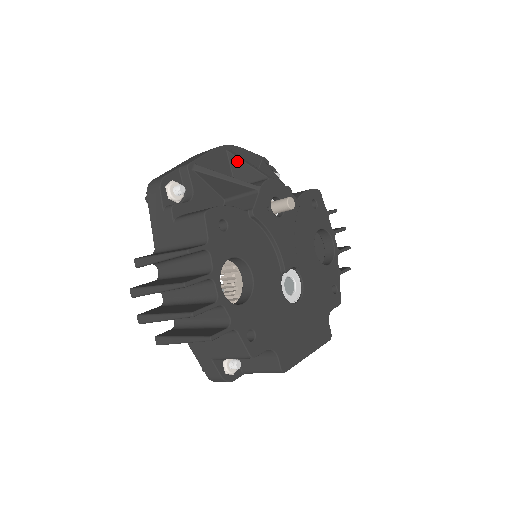
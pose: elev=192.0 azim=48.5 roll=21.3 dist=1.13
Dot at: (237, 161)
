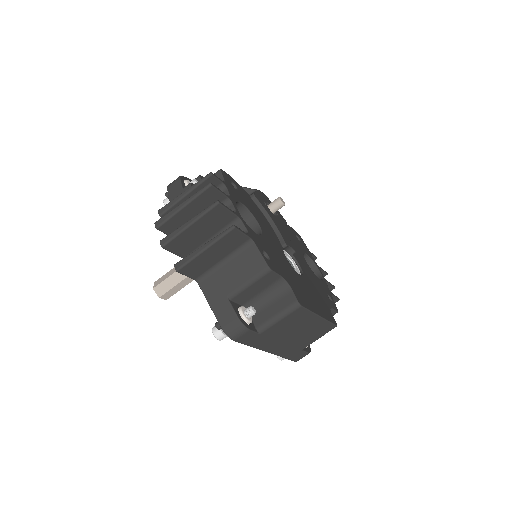
Dot at: occluded
